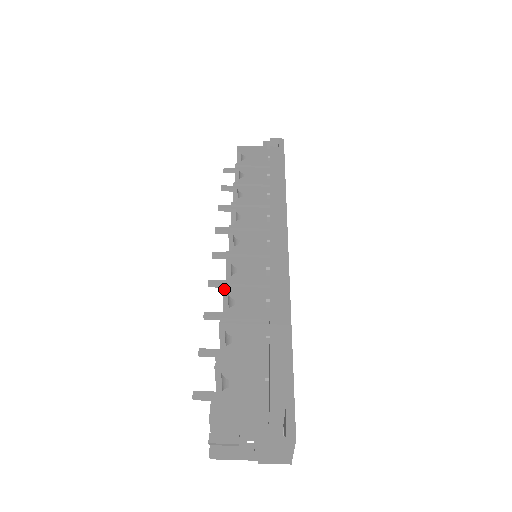
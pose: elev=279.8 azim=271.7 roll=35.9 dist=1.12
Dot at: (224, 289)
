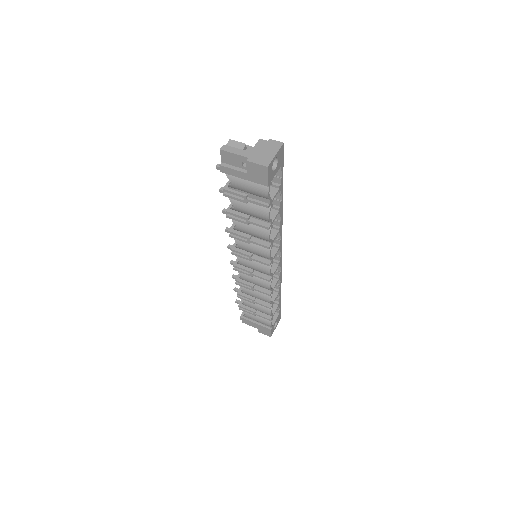
Dot at: occluded
